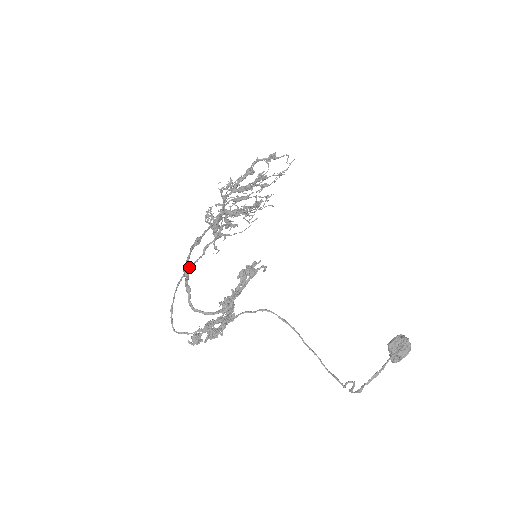
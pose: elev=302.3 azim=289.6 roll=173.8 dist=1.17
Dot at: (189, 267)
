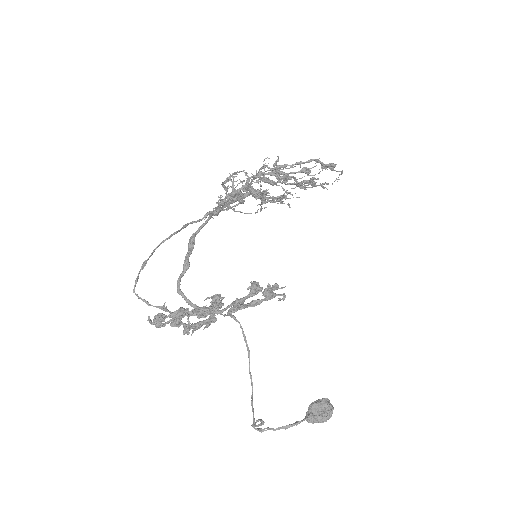
Dot at: (183, 225)
